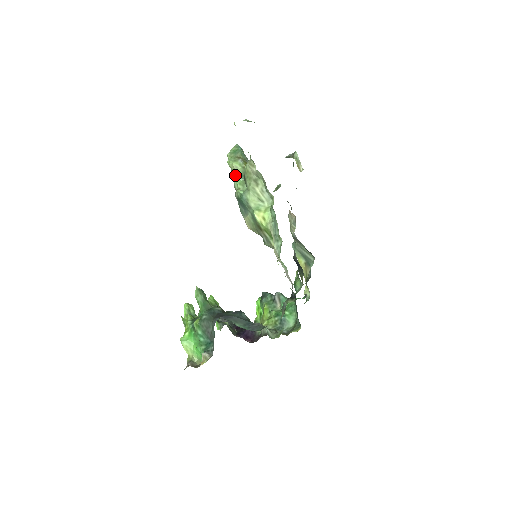
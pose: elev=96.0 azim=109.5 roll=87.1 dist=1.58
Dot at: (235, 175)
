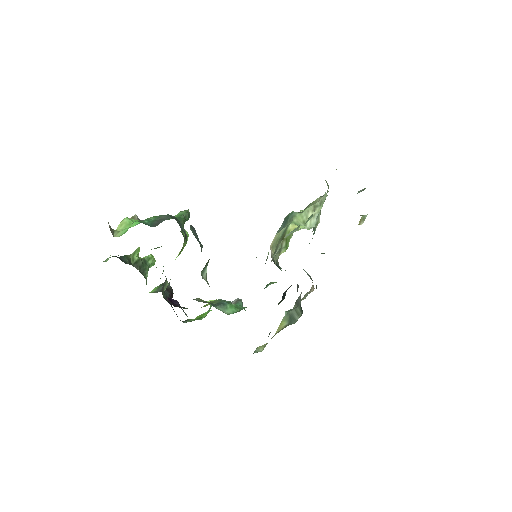
Dot at: occluded
